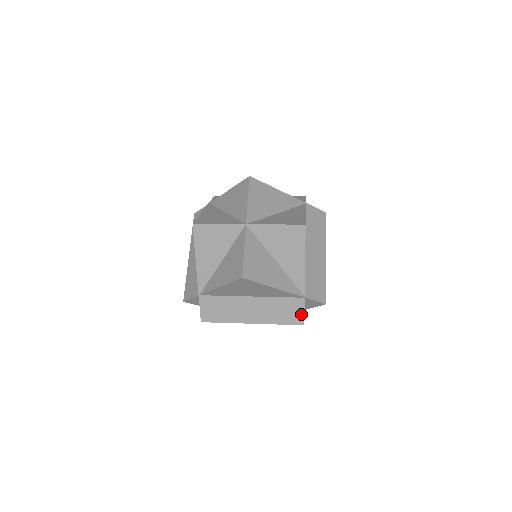
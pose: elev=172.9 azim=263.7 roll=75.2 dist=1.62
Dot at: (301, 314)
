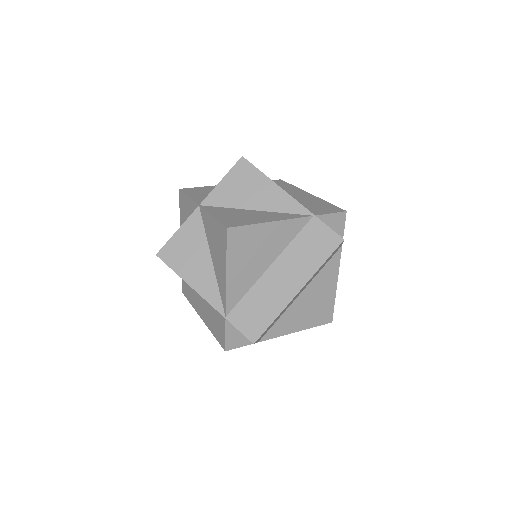
Dot at: (224, 336)
